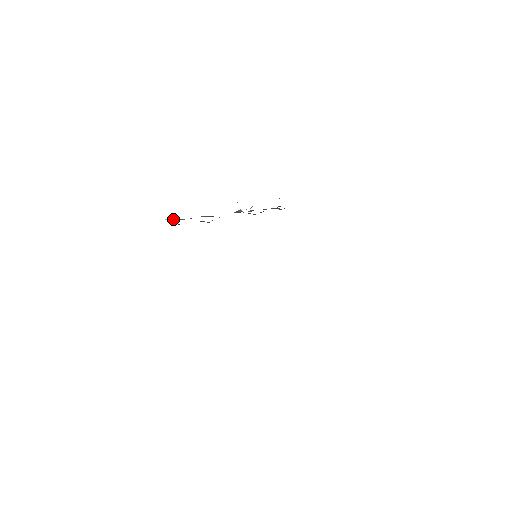
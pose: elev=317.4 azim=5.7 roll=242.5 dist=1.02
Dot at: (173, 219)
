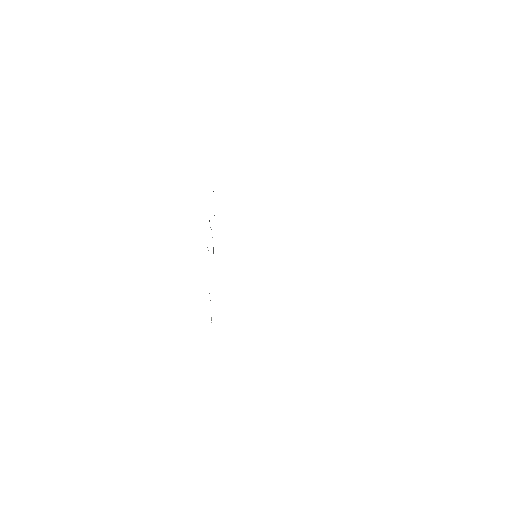
Dot at: occluded
